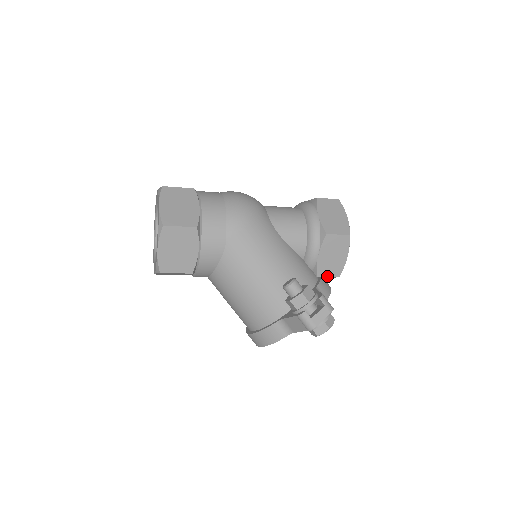
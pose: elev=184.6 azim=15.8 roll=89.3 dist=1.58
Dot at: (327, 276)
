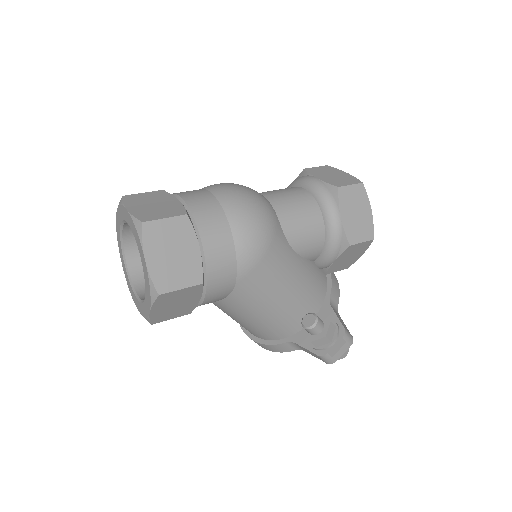
Dot at: (336, 271)
